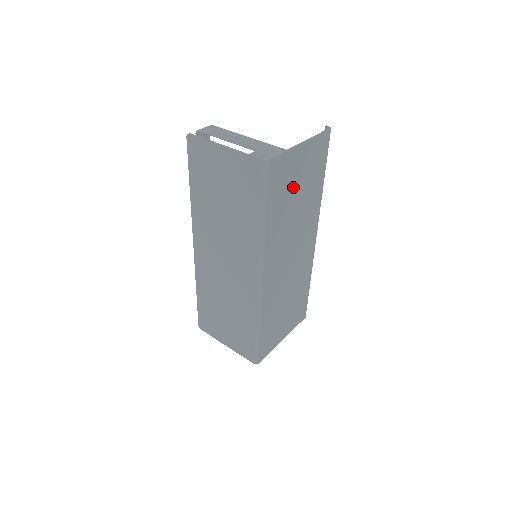
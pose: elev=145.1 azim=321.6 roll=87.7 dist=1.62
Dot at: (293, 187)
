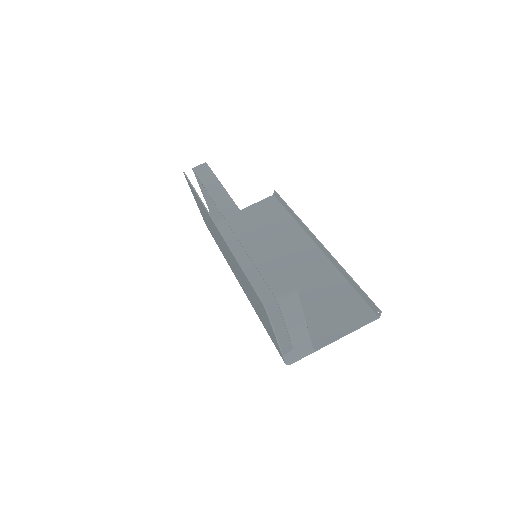
Dot at: (307, 316)
